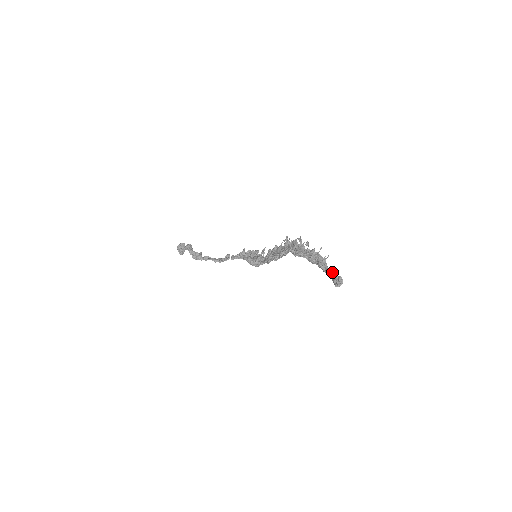
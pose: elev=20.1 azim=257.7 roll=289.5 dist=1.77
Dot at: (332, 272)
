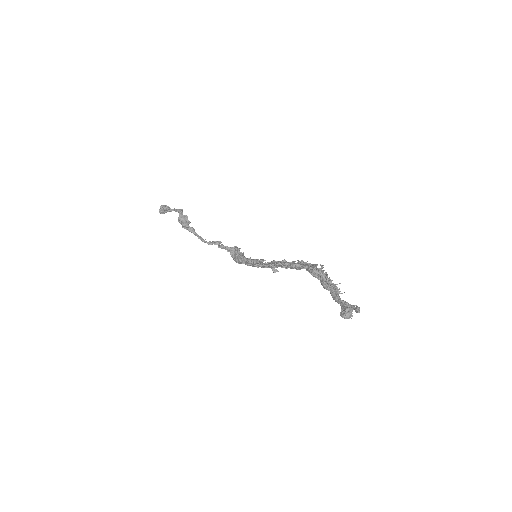
Dot at: occluded
